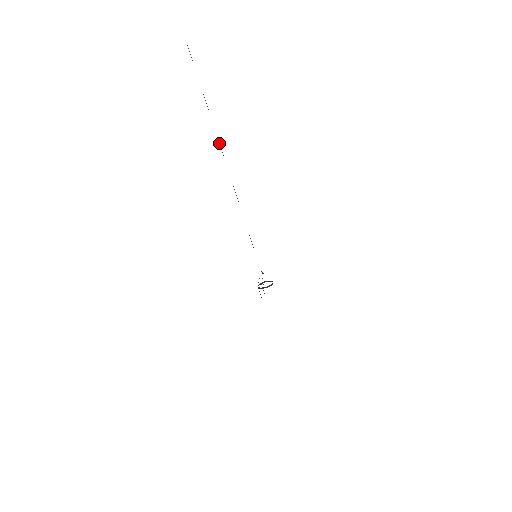
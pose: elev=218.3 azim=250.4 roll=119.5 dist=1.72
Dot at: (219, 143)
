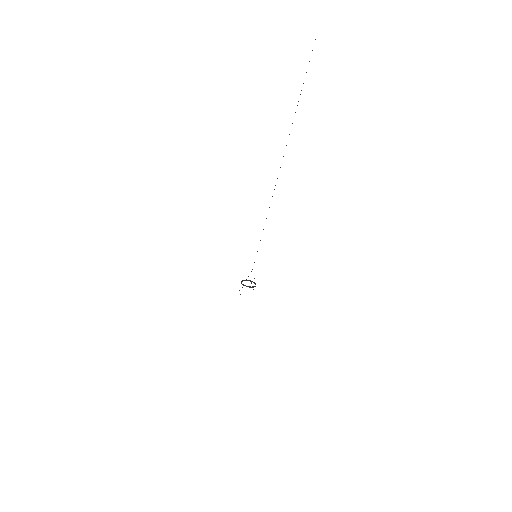
Dot at: occluded
